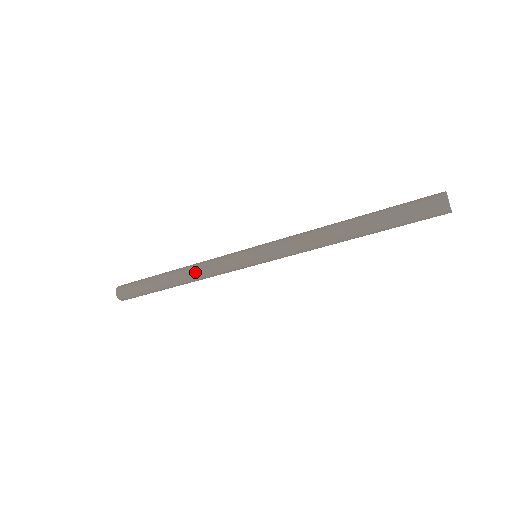
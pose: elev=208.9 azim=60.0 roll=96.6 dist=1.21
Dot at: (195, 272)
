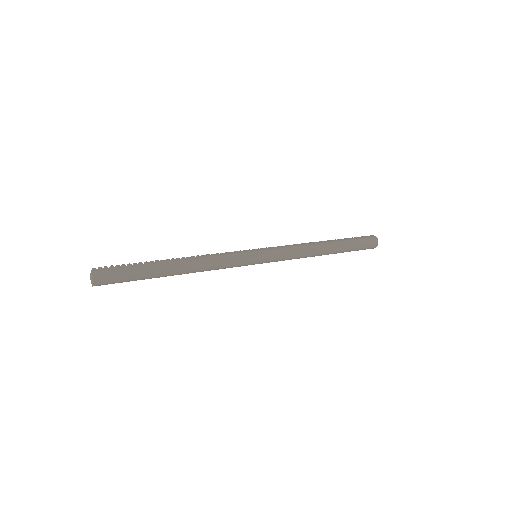
Dot at: occluded
